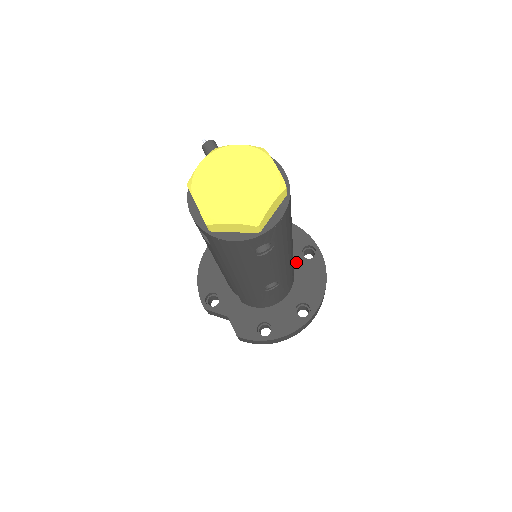
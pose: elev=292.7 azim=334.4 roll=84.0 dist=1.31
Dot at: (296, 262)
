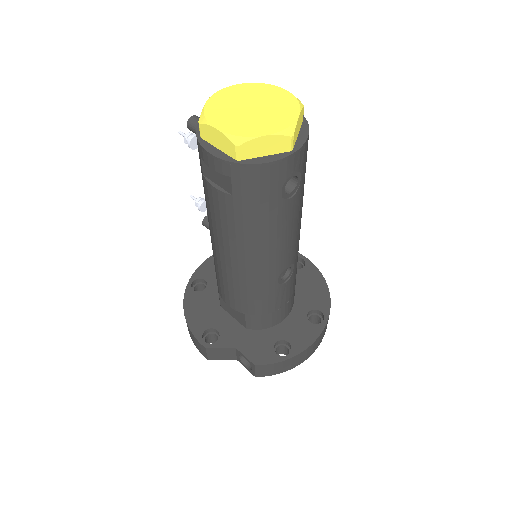
Dot at: occluded
